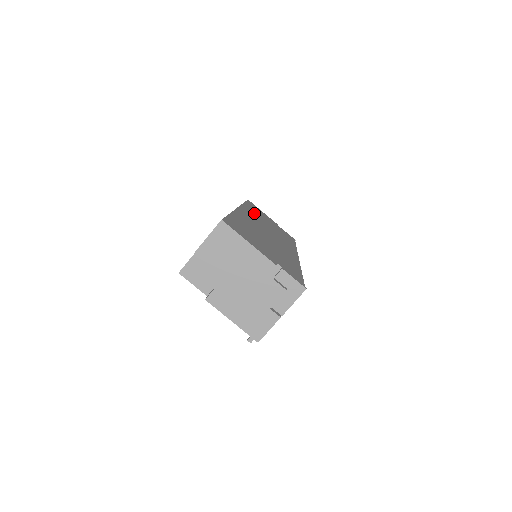
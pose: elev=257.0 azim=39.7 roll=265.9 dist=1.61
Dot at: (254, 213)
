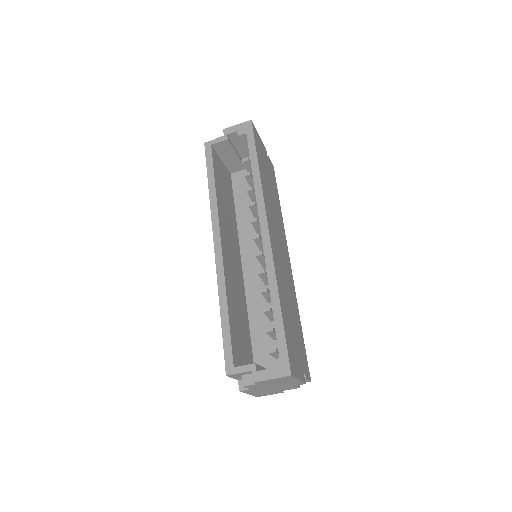
Dot at: (267, 194)
